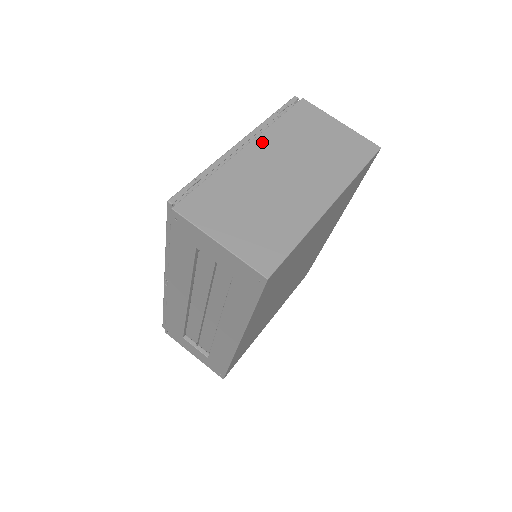
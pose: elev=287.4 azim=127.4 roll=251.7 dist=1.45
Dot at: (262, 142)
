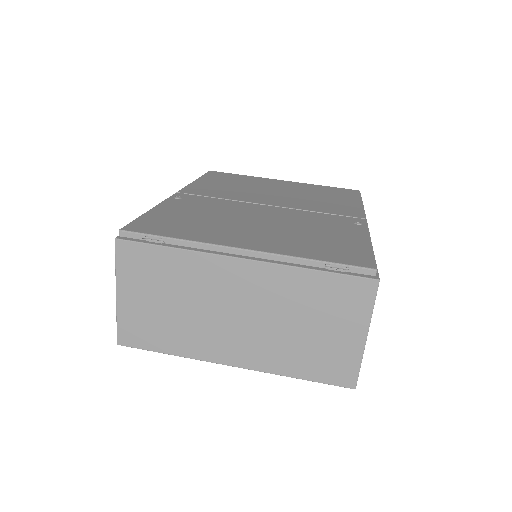
Dot at: (262, 272)
